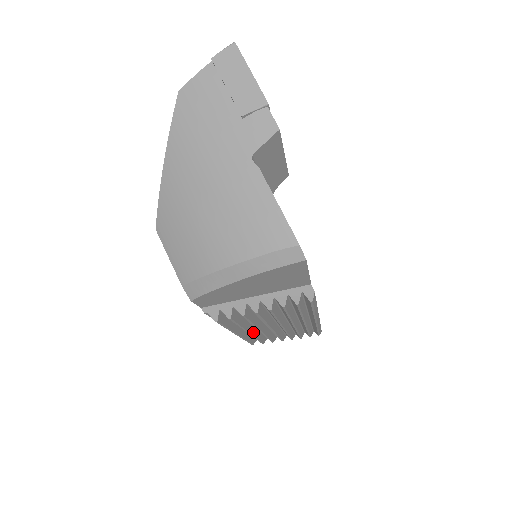
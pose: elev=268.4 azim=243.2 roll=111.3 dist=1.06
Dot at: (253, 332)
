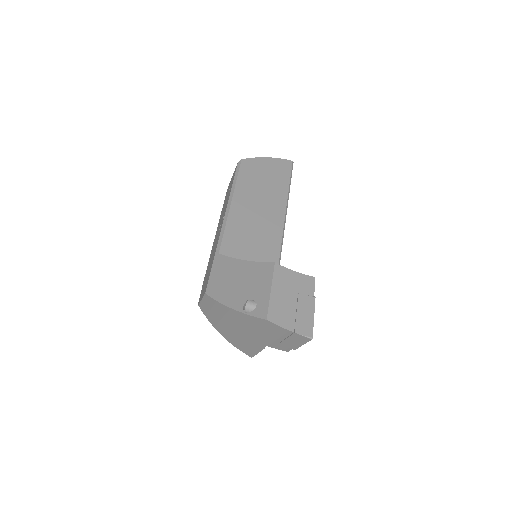
Dot at: occluded
